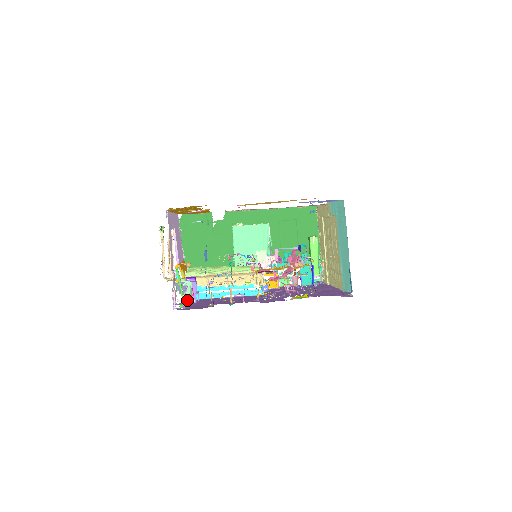
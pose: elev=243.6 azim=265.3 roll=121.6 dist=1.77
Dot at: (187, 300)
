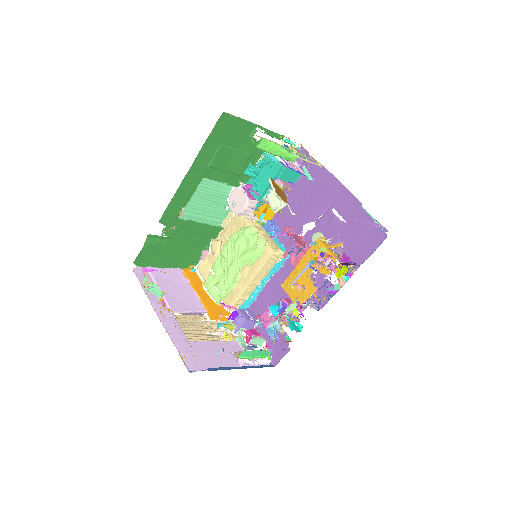
Dot at: occluded
